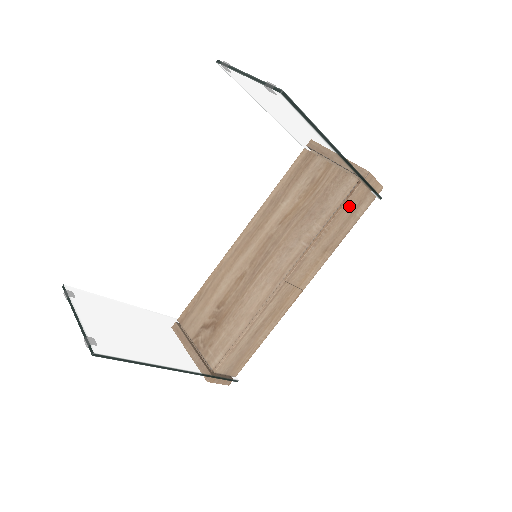
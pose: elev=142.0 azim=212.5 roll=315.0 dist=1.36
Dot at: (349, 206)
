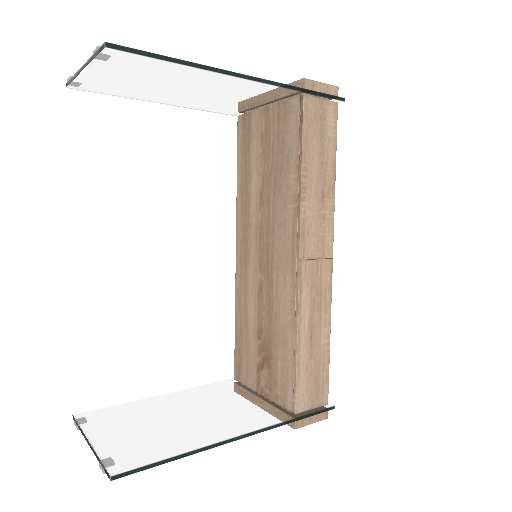
Dot at: (311, 131)
